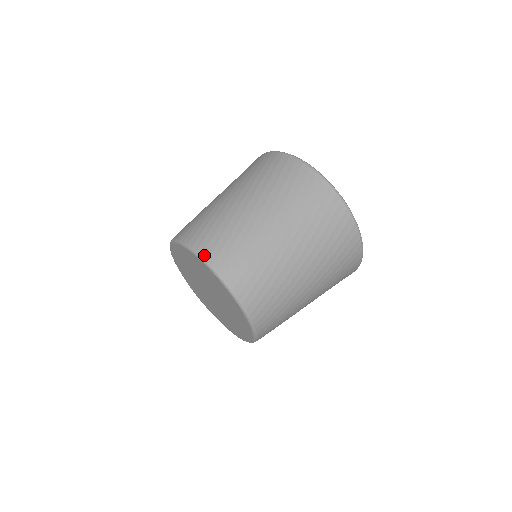
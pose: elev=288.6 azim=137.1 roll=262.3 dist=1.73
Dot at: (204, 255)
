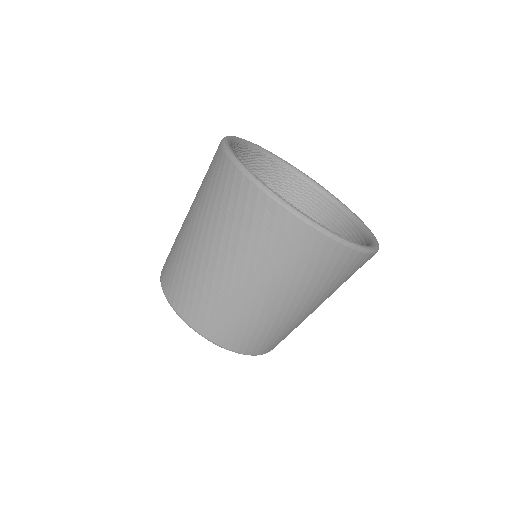
Dot at: (197, 329)
